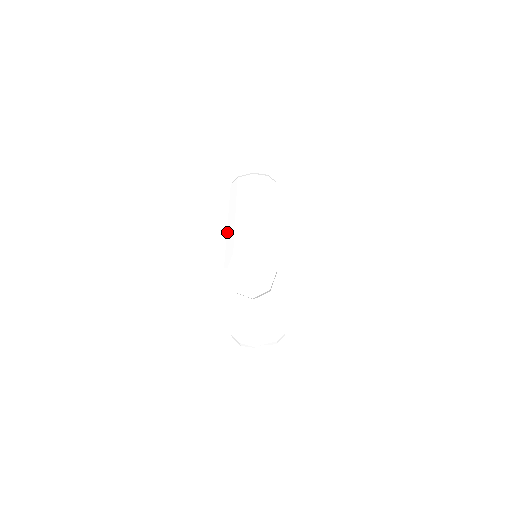
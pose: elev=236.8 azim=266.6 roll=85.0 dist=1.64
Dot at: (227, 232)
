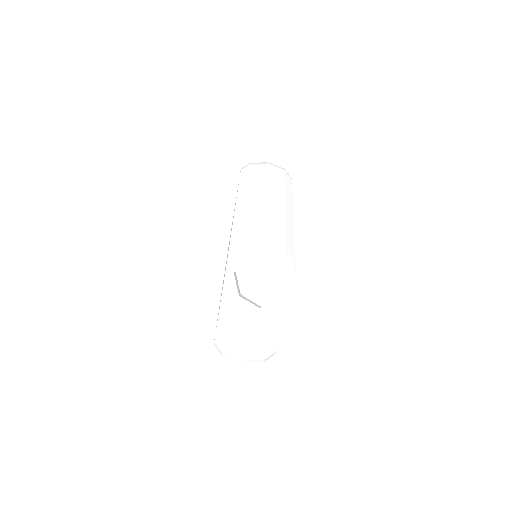
Dot at: (233, 222)
